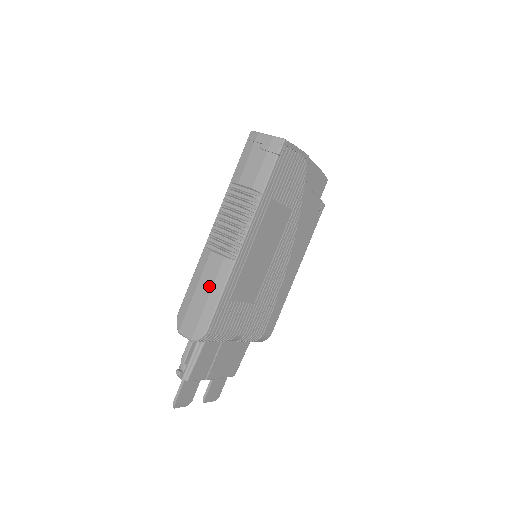
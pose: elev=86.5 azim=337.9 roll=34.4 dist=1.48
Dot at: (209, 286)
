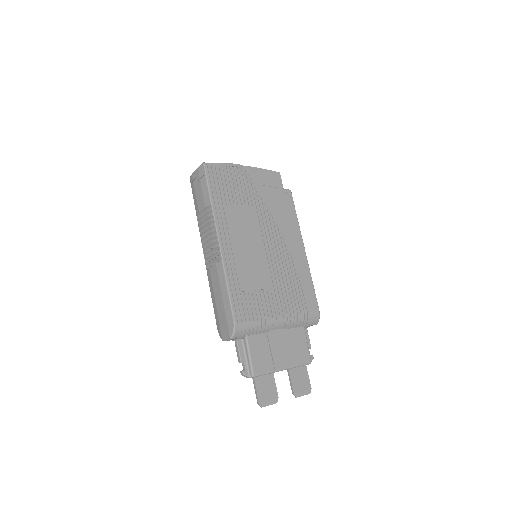
Dot at: (219, 291)
